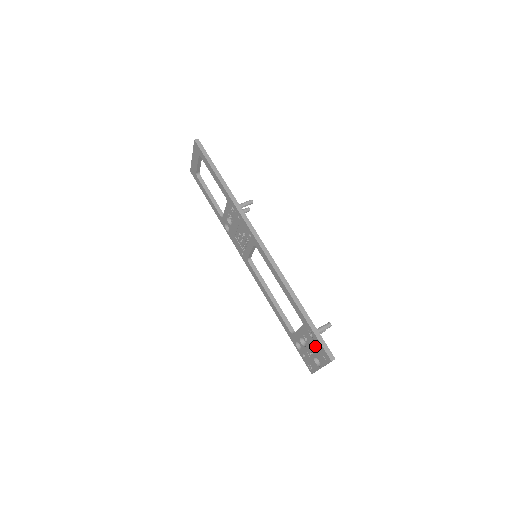
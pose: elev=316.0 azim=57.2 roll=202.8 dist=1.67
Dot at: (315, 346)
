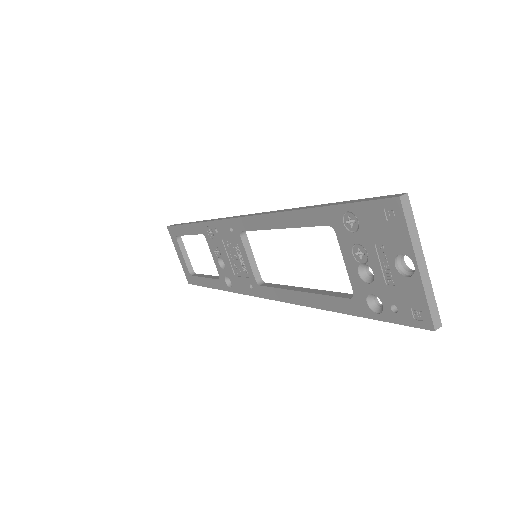
Dot at: (370, 231)
